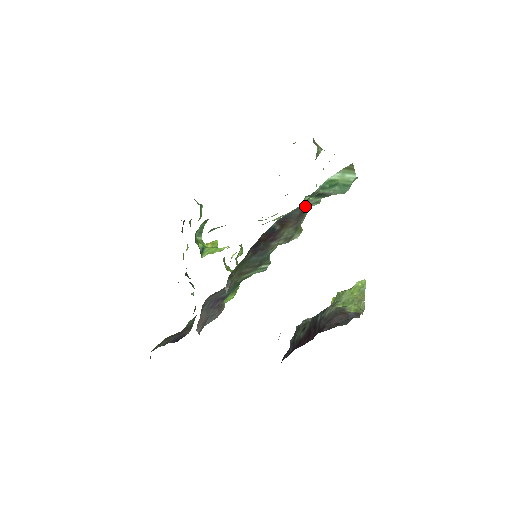
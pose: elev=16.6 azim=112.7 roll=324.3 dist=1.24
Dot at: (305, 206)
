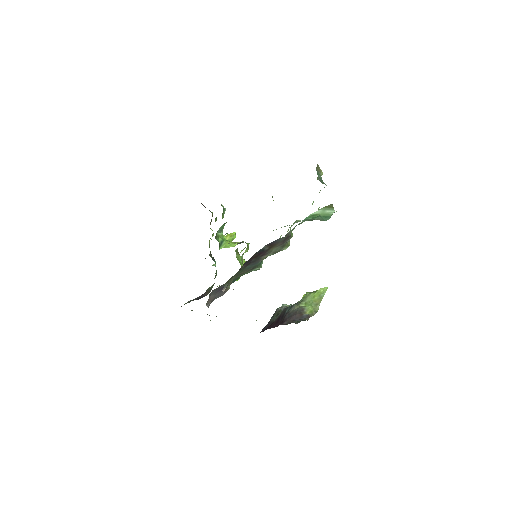
Dot at: (290, 233)
